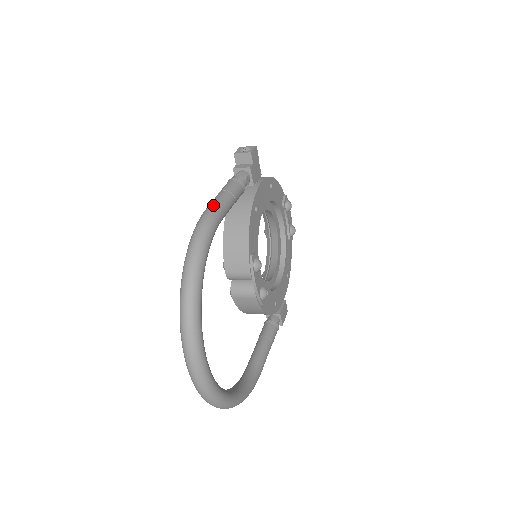
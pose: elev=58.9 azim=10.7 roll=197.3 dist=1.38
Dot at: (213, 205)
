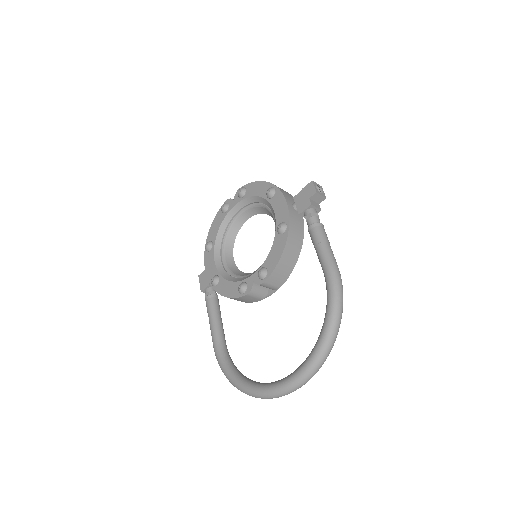
Dot at: occluded
